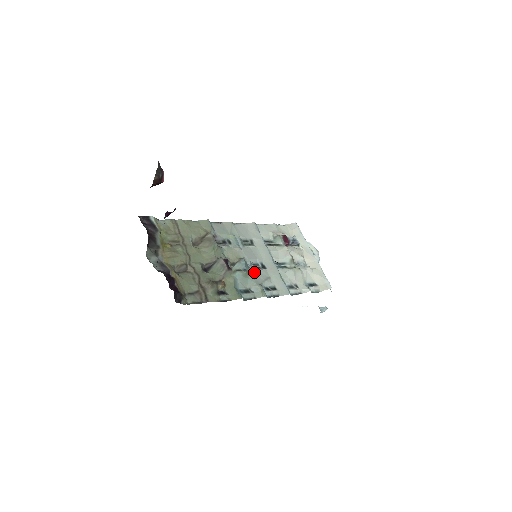
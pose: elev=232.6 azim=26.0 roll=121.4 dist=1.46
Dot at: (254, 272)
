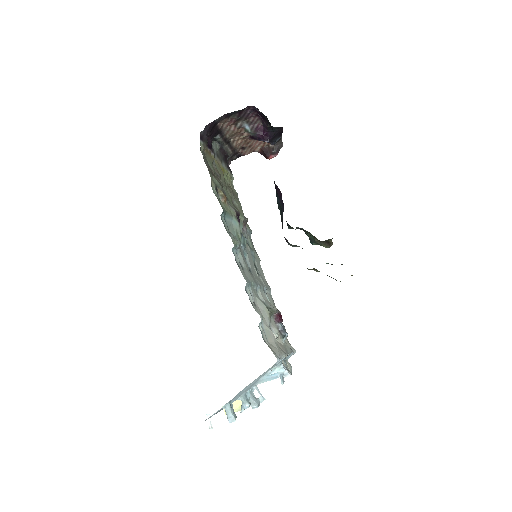
Dot at: (242, 251)
